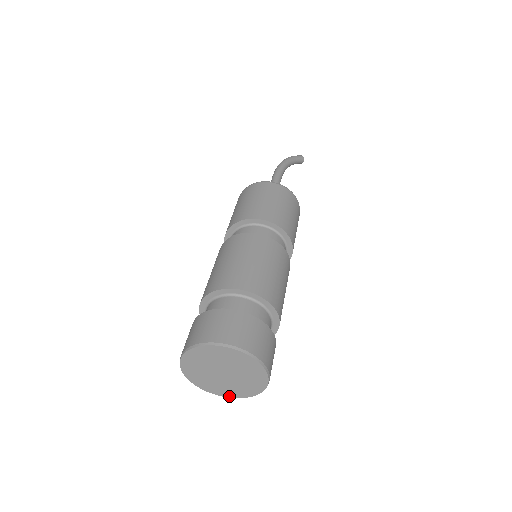
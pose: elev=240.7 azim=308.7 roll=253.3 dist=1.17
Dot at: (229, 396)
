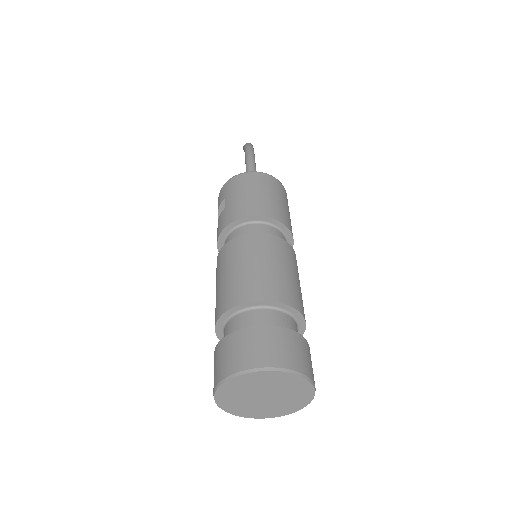
Dot at: (229, 411)
